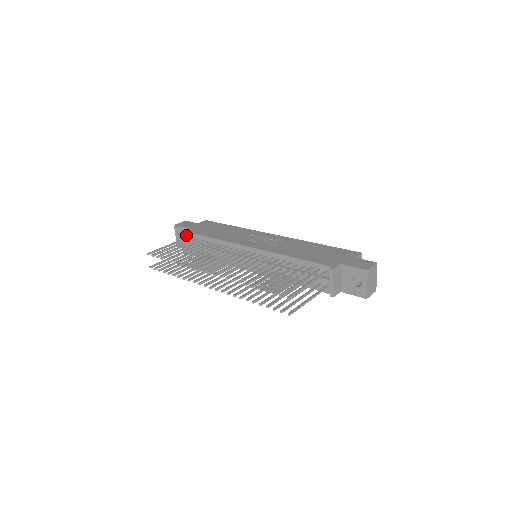
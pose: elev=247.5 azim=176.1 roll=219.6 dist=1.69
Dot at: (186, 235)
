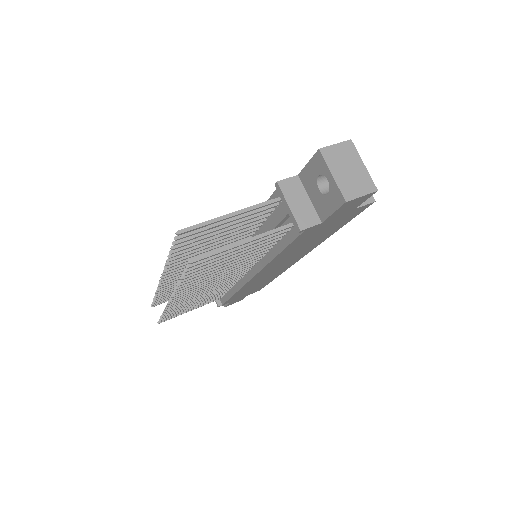
Dot at: occluded
